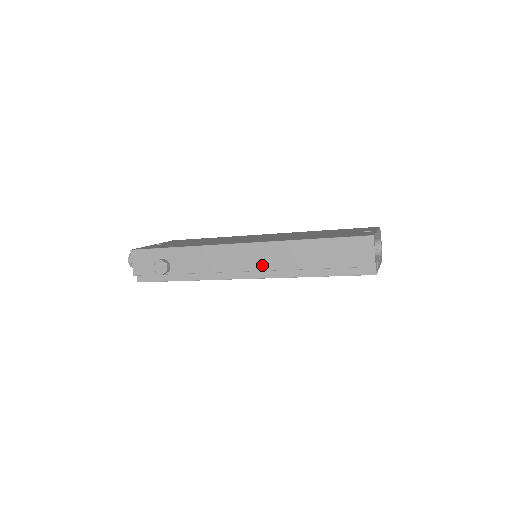
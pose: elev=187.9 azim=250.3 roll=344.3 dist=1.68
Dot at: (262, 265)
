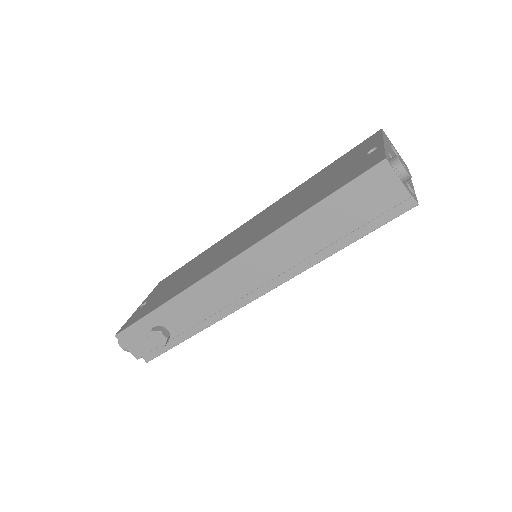
Dot at: (268, 273)
